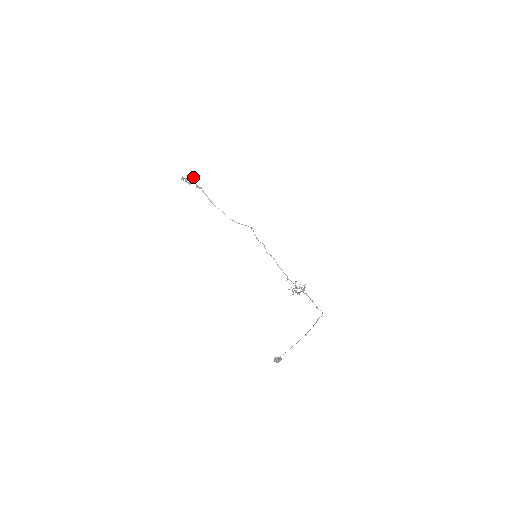
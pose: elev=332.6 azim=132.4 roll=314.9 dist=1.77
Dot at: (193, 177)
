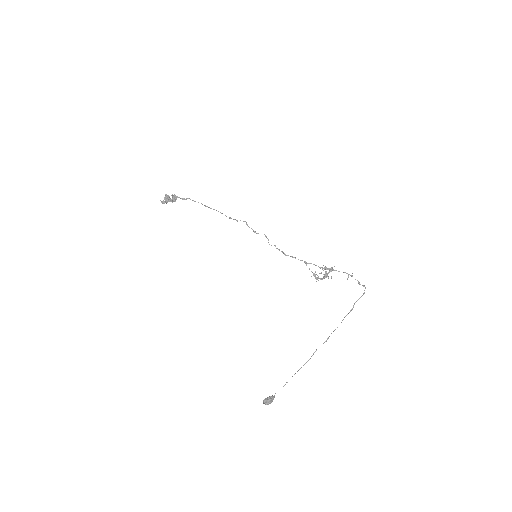
Dot at: (172, 194)
